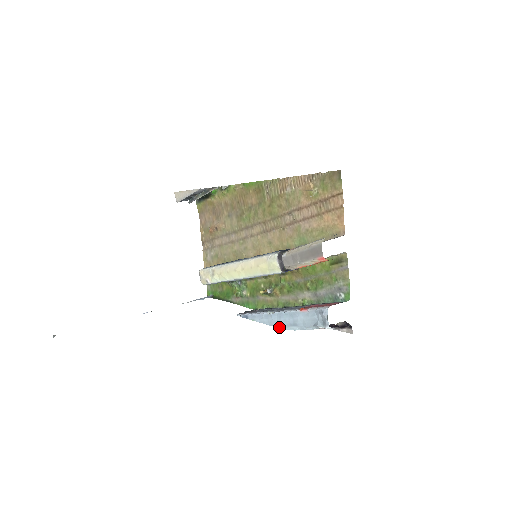
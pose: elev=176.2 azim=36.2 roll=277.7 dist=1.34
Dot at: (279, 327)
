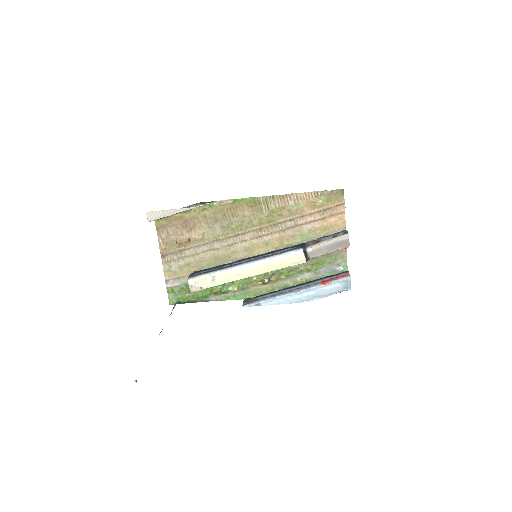
Dot at: (300, 302)
